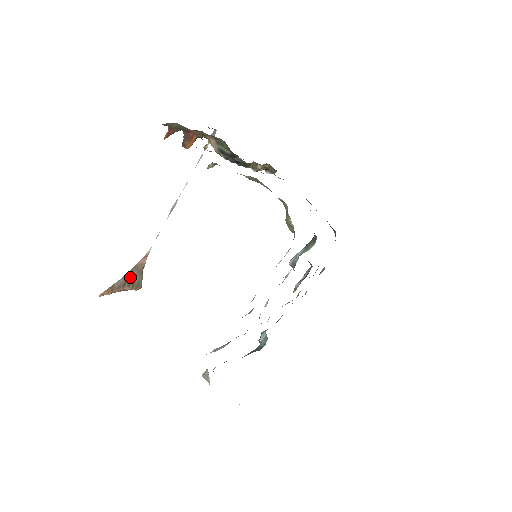
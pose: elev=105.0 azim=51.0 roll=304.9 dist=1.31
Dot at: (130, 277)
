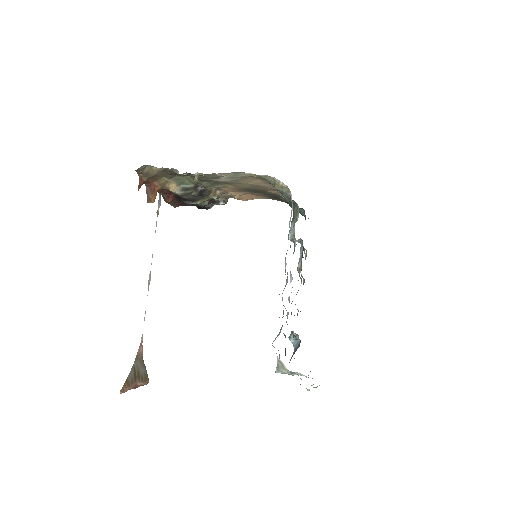
Dot at: (136, 369)
